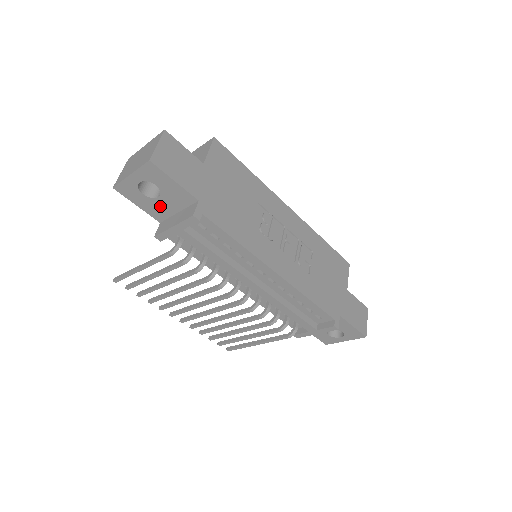
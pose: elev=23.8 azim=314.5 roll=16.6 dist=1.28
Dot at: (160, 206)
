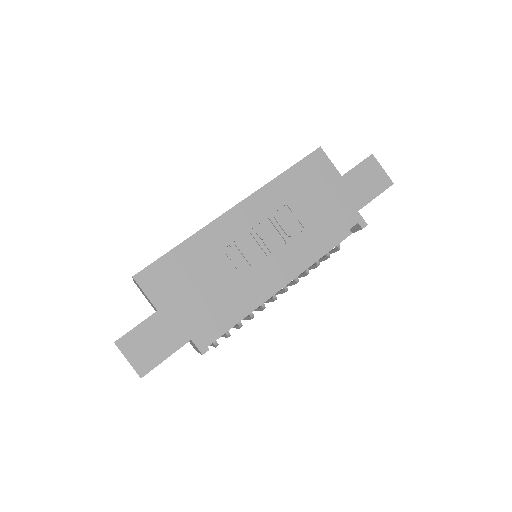
Dot at: occluded
